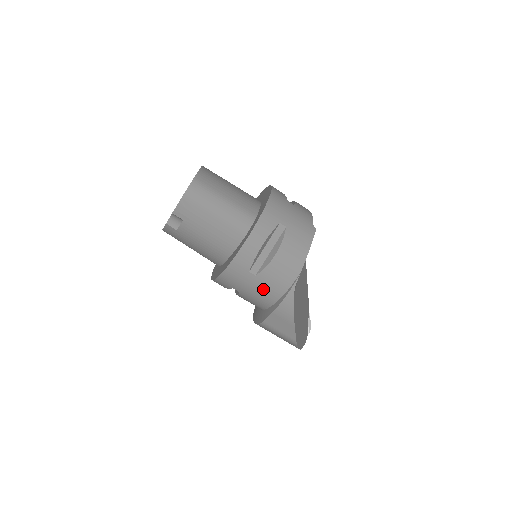
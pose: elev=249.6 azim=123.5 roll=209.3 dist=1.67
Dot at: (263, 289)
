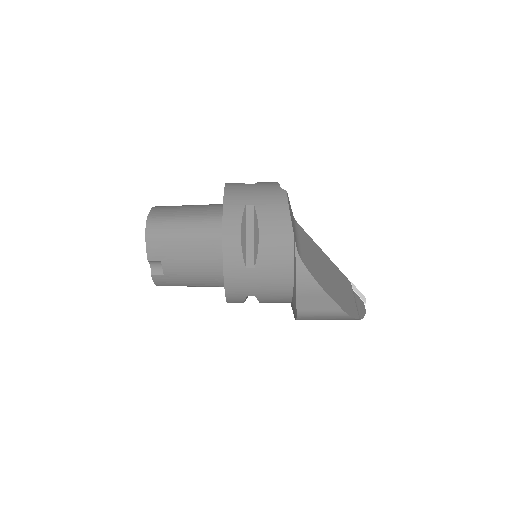
Dot at: (271, 277)
